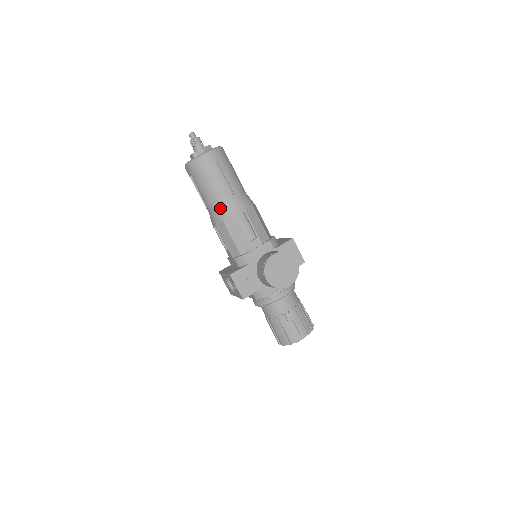
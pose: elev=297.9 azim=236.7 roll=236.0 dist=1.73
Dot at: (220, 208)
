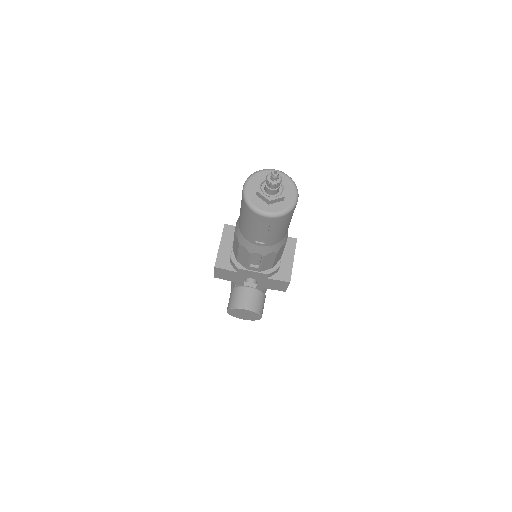
Dot at: (244, 238)
